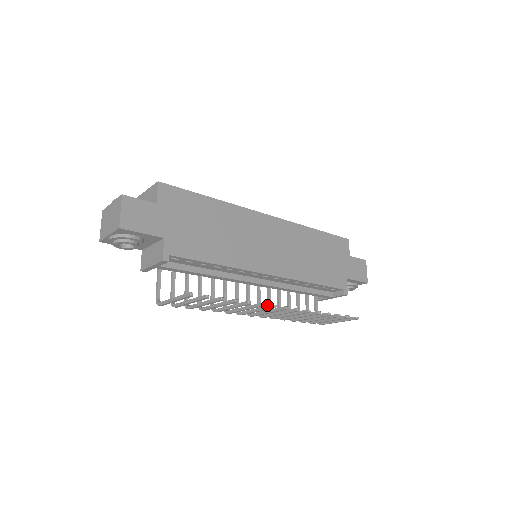
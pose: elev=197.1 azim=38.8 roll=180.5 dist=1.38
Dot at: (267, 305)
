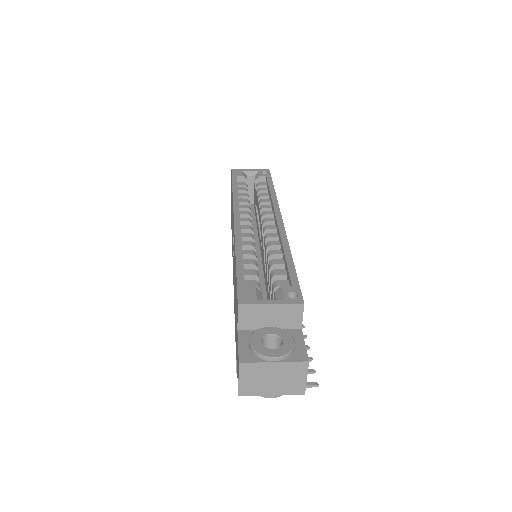
Dot at: occluded
